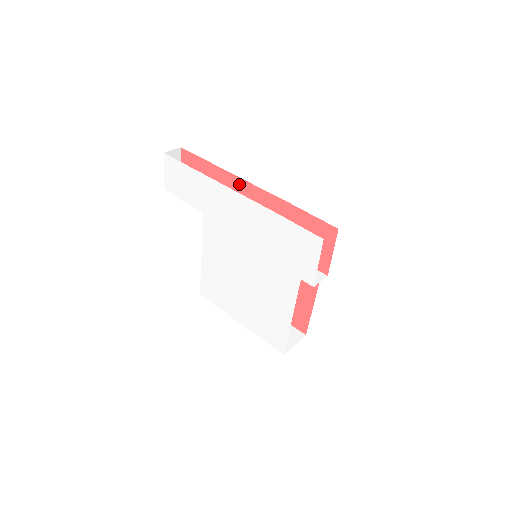
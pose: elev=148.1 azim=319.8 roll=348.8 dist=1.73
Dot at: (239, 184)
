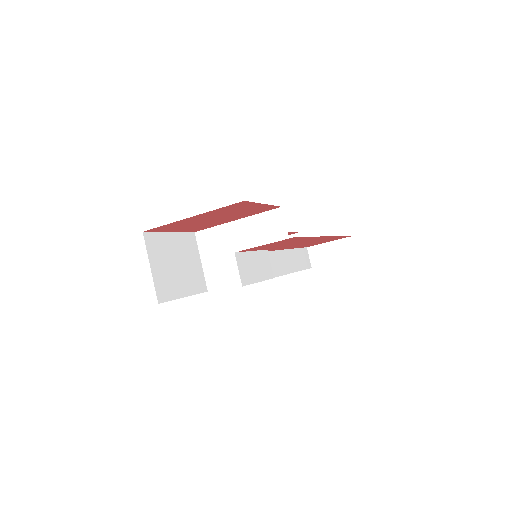
Dot at: occluded
